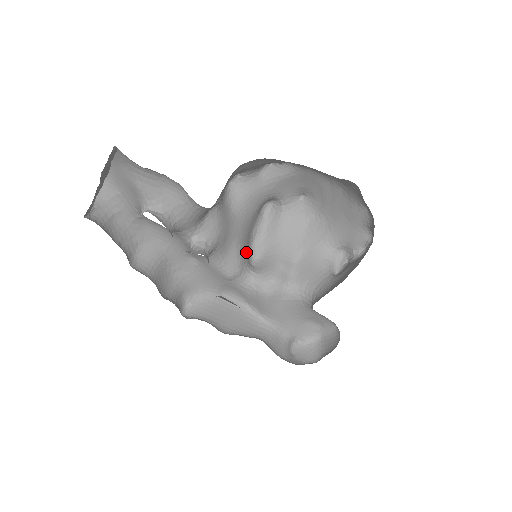
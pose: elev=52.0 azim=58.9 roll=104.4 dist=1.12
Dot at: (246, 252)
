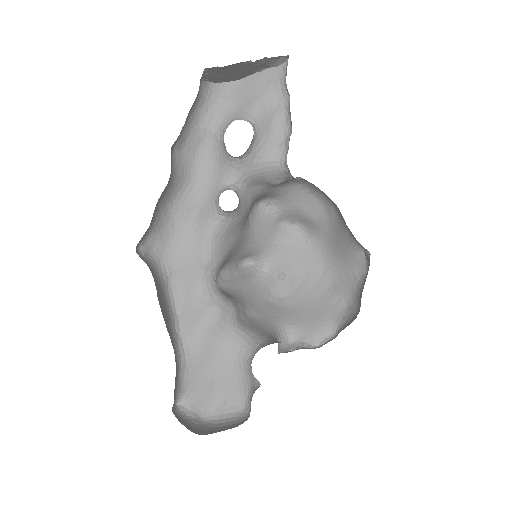
Dot at: occluded
